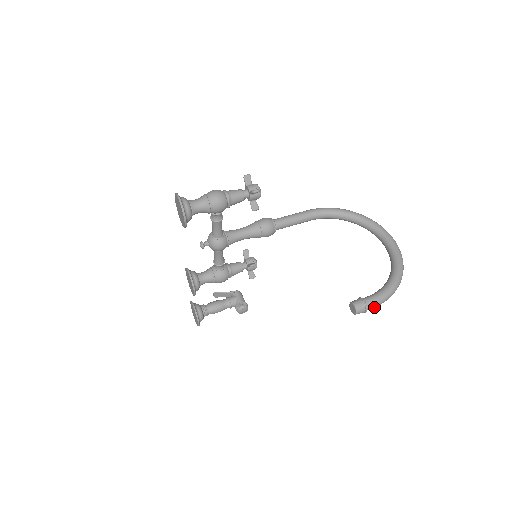
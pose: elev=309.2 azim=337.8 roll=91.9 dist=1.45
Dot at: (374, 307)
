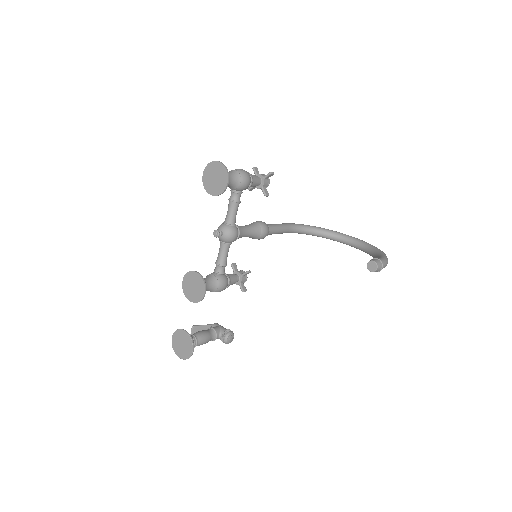
Dot at: (384, 267)
